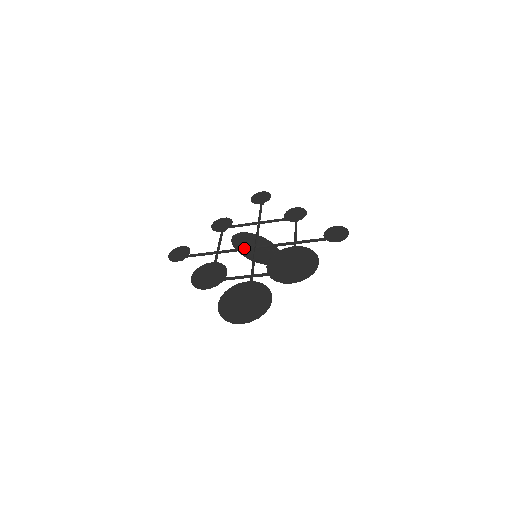
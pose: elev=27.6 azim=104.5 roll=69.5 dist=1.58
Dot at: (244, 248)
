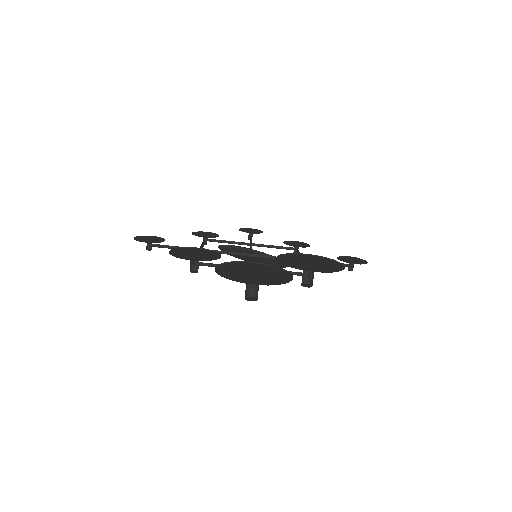
Dot at: (236, 253)
